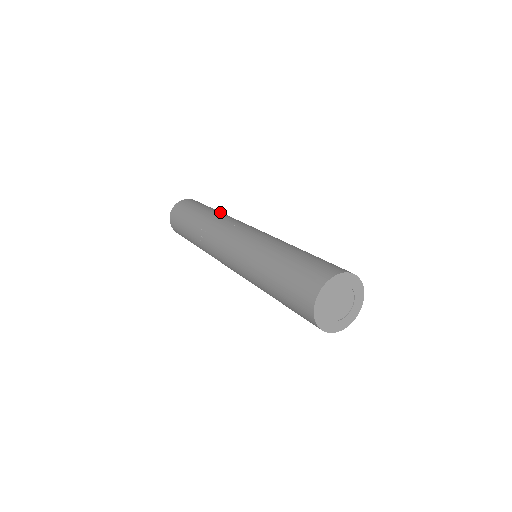
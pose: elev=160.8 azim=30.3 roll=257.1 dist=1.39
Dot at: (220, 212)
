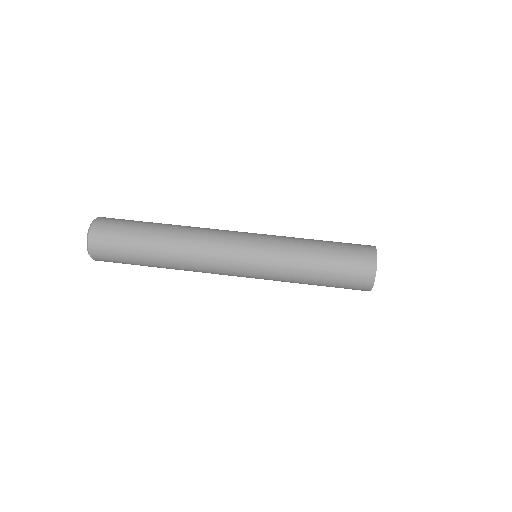
Dot at: (169, 229)
